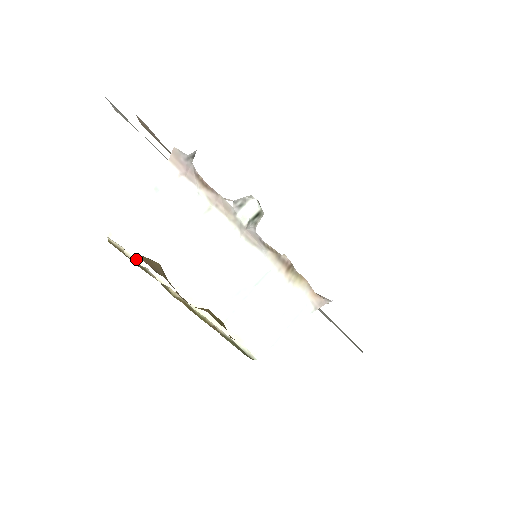
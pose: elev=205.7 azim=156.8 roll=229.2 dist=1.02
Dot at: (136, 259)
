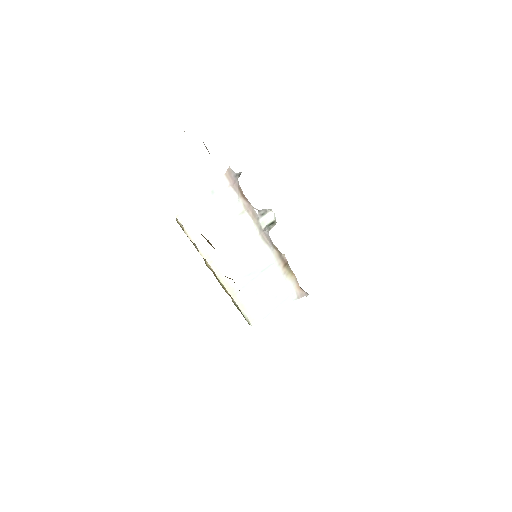
Dot at: (190, 236)
